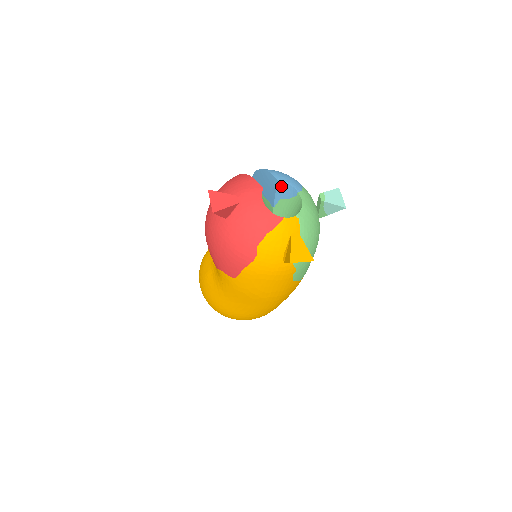
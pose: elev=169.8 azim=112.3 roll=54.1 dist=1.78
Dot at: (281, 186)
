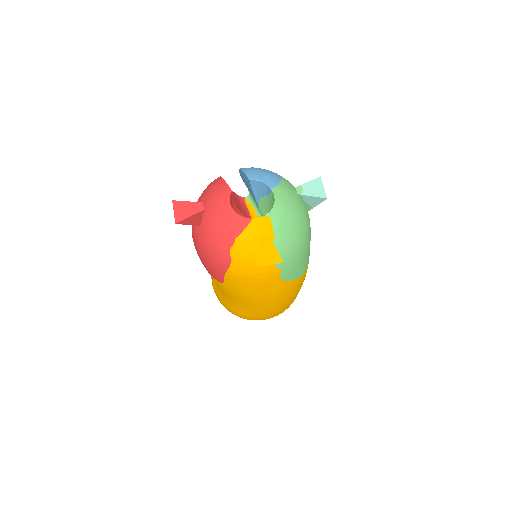
Dot at: (255, 184)
